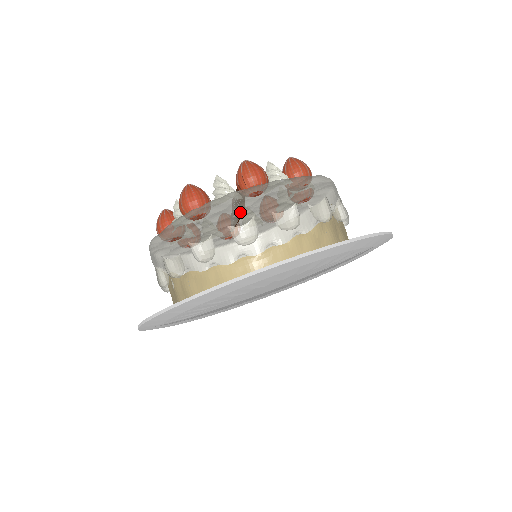
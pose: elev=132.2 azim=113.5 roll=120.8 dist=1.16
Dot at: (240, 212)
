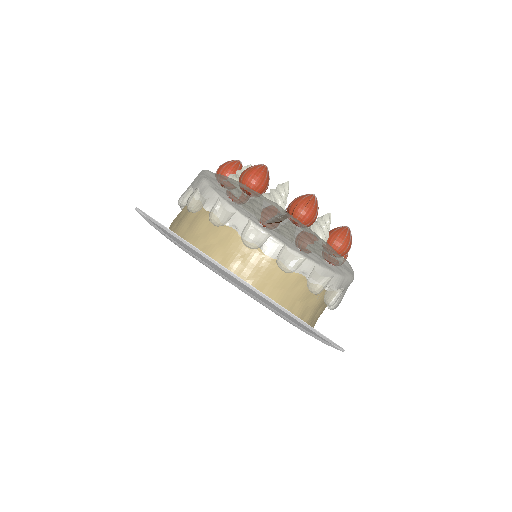
Dot at: (278, 220)
